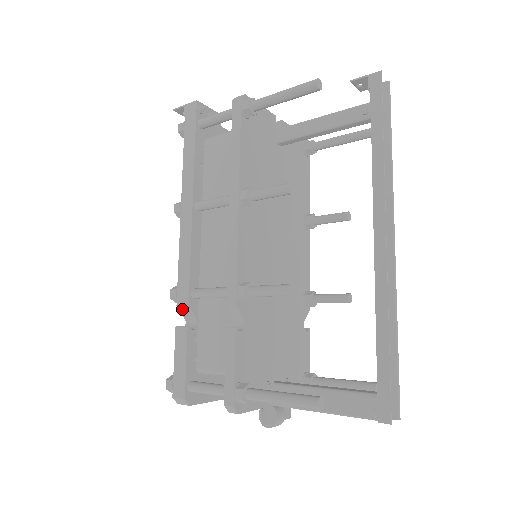
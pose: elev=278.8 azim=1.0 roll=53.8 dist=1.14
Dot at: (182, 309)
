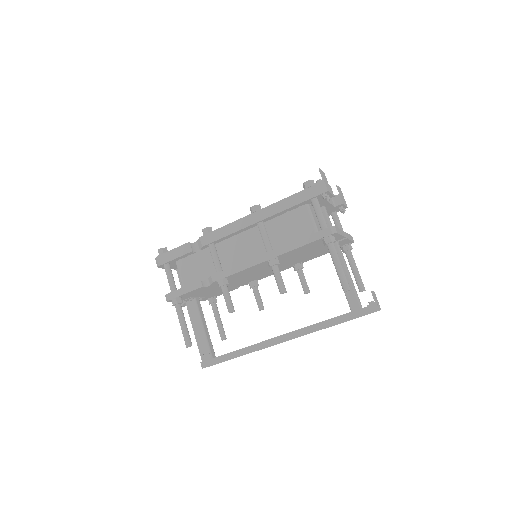
Dot at: (200, 241)
